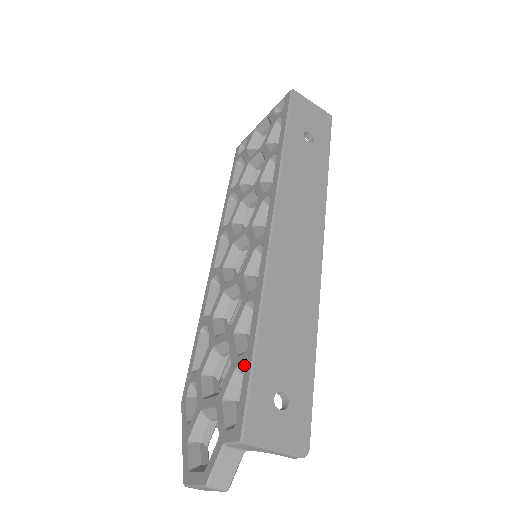
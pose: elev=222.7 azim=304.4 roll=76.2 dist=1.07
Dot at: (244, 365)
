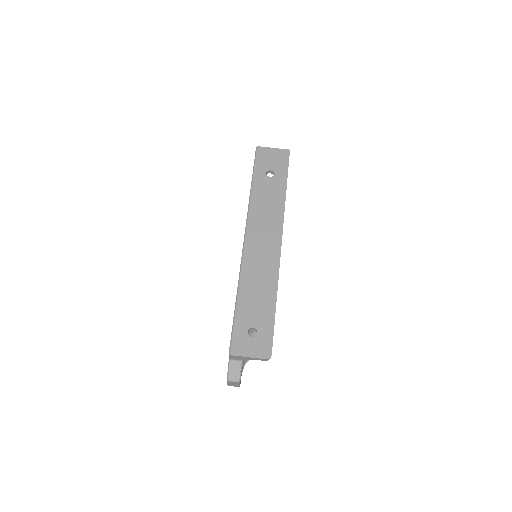
Dot at: occluded
